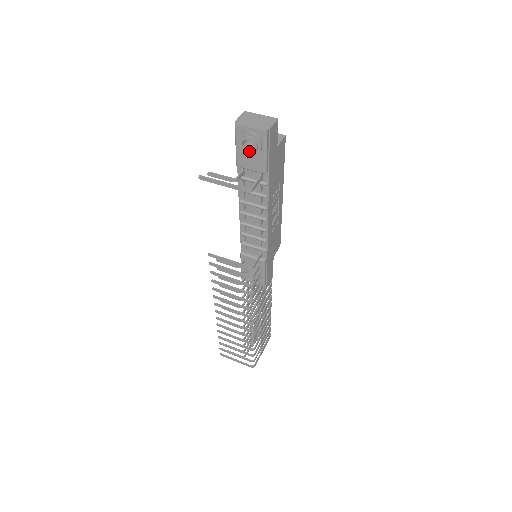
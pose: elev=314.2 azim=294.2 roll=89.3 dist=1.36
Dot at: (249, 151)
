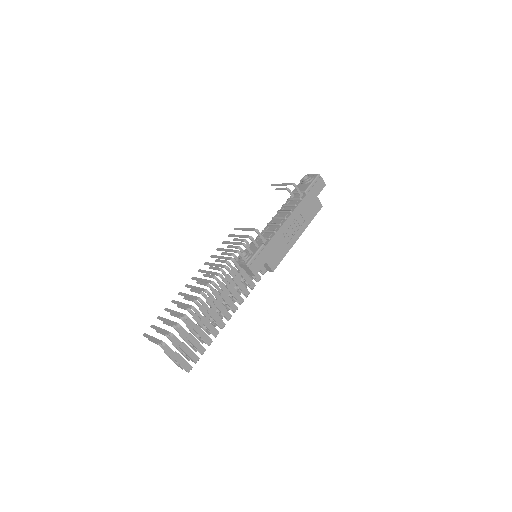
Dot at: (305, 180)
